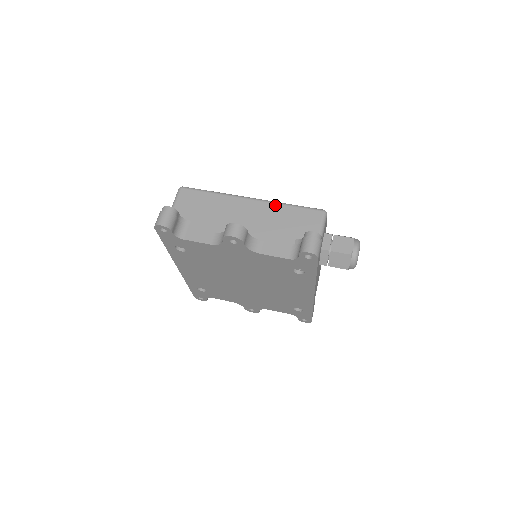
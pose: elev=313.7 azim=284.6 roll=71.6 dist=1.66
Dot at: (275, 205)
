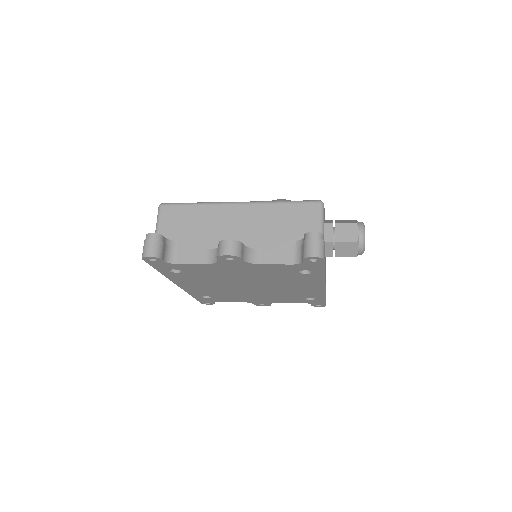
Dot at: (266, 206)
